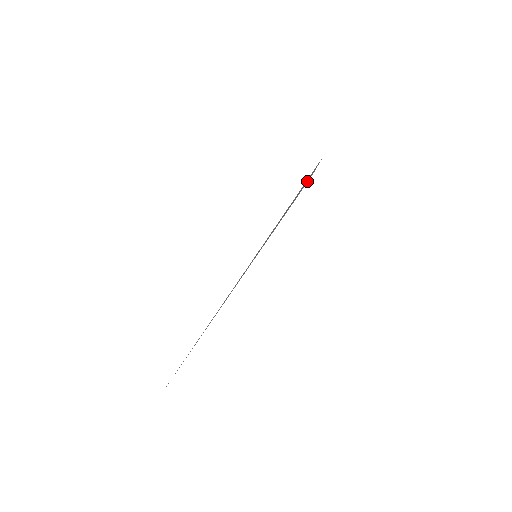
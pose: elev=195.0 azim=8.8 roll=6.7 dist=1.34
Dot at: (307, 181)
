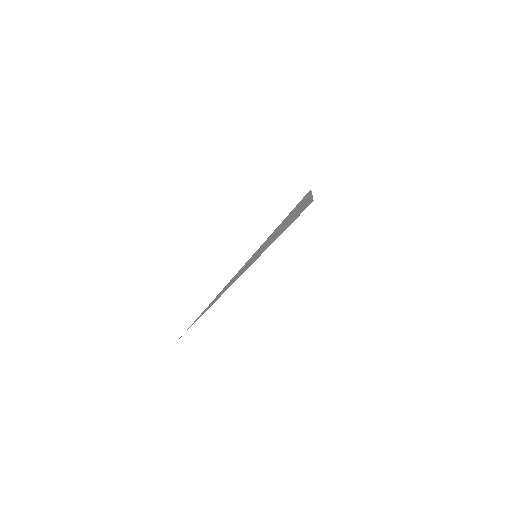
Dot at: (305, 206)
